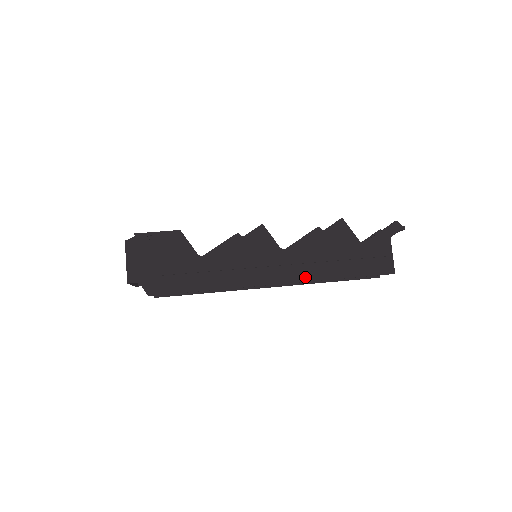
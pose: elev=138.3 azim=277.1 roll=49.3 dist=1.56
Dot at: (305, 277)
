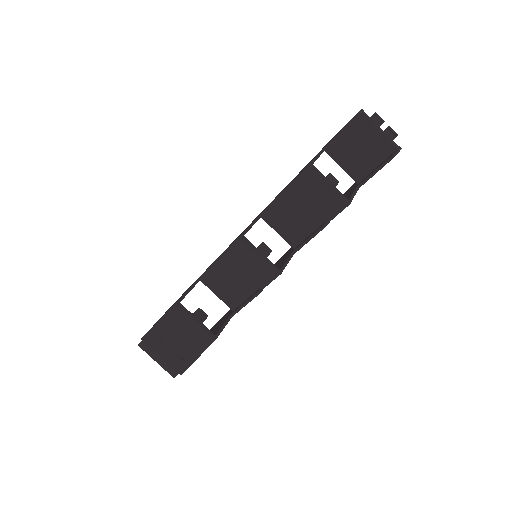
Dot at: occluded
